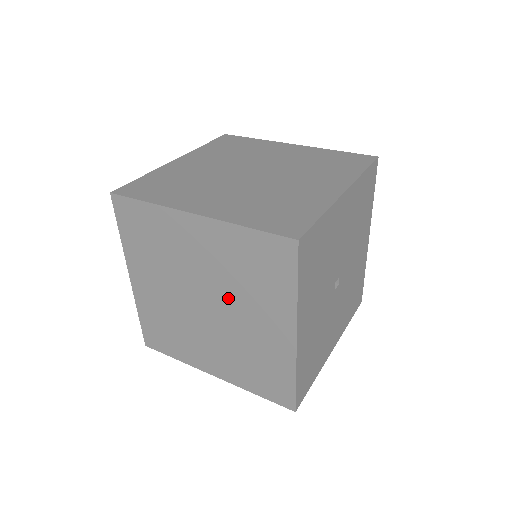
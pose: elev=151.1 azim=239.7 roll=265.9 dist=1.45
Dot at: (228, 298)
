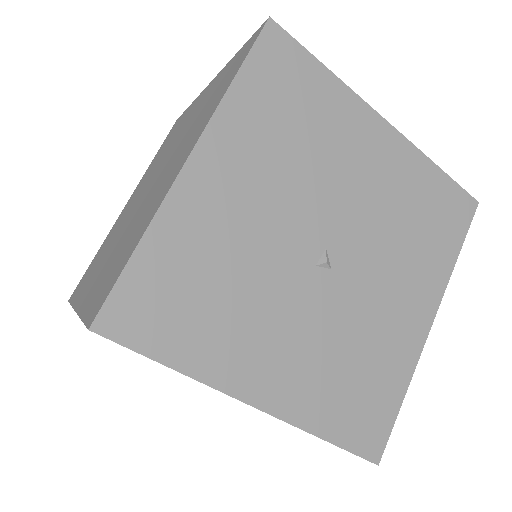
Dot at: occluded
